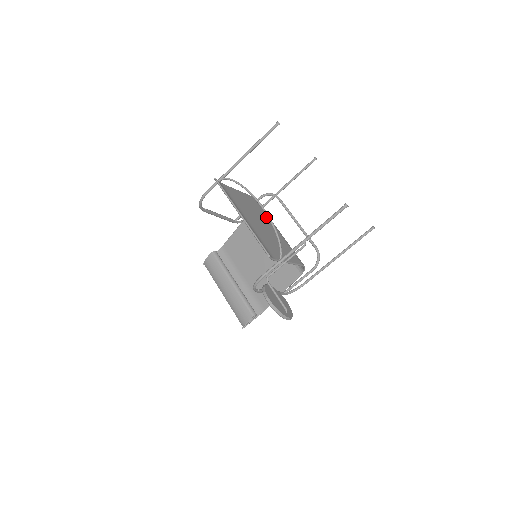
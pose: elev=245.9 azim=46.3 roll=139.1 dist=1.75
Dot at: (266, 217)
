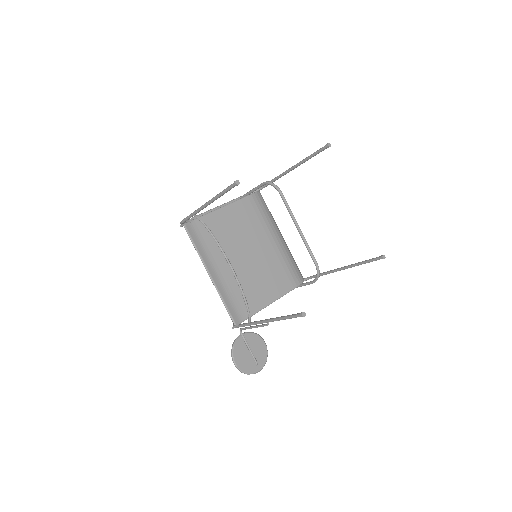
Dot at: (260, 228)
